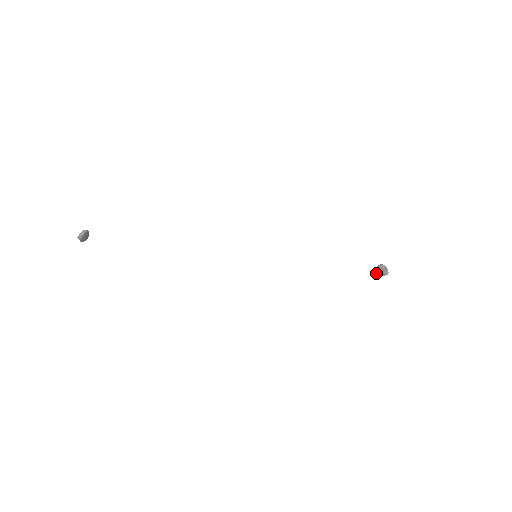
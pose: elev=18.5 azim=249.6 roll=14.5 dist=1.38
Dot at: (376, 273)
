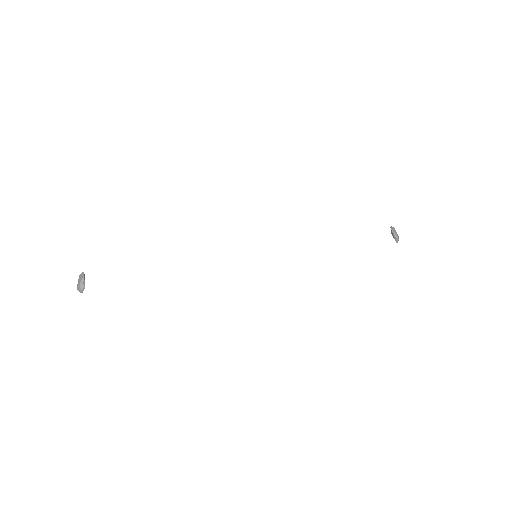
Dot at: occluded
